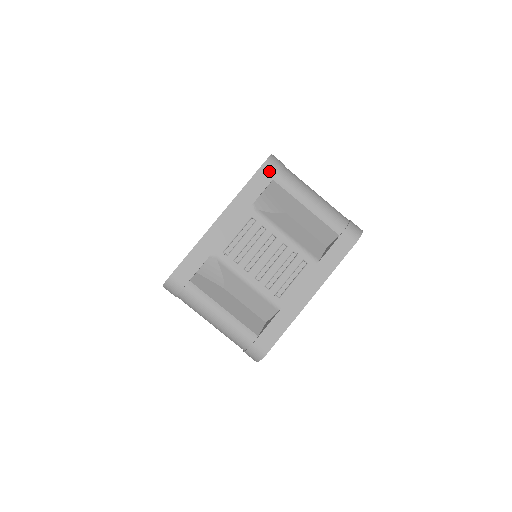
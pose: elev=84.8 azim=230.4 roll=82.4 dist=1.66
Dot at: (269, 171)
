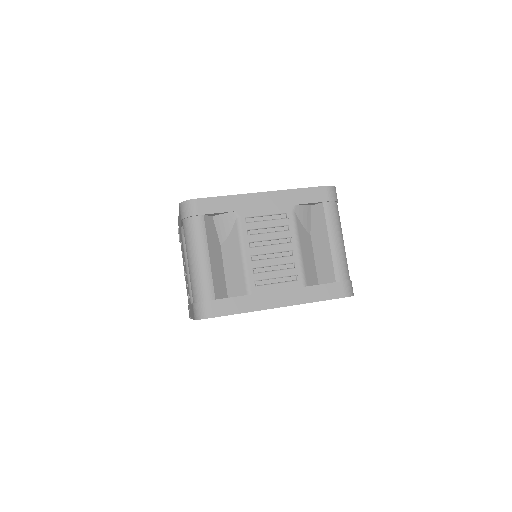
Dot at: (325, 194)
